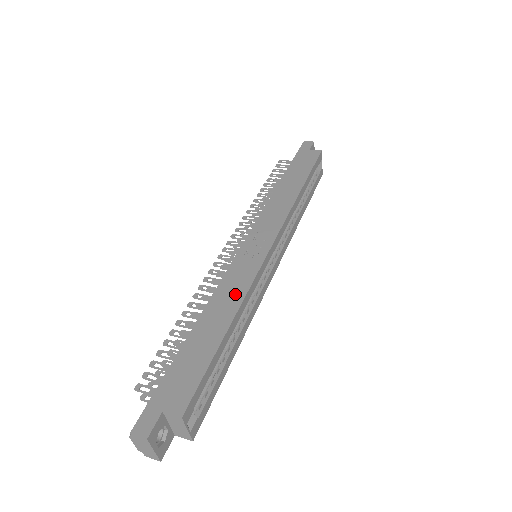
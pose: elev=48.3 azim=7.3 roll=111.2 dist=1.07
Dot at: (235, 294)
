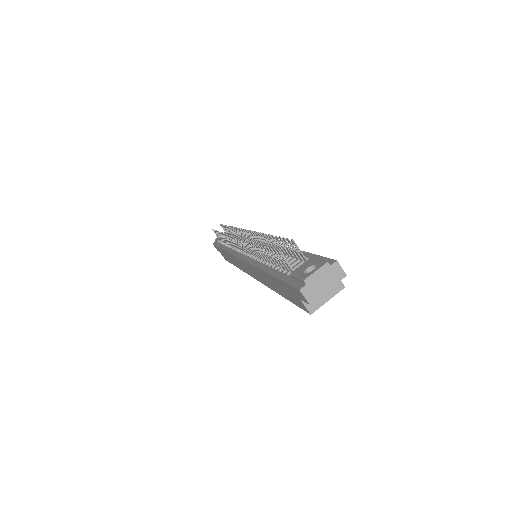
Dot at: occluded
